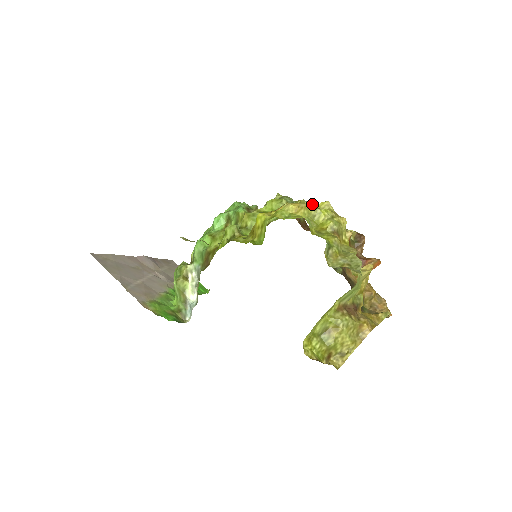
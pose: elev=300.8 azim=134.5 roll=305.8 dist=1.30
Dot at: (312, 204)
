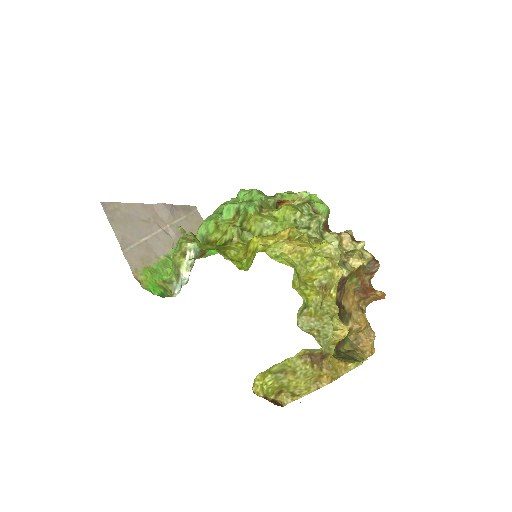
Dot at: (309, 249)
